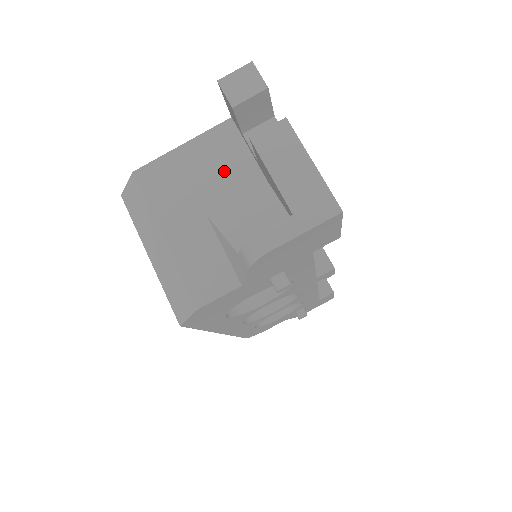
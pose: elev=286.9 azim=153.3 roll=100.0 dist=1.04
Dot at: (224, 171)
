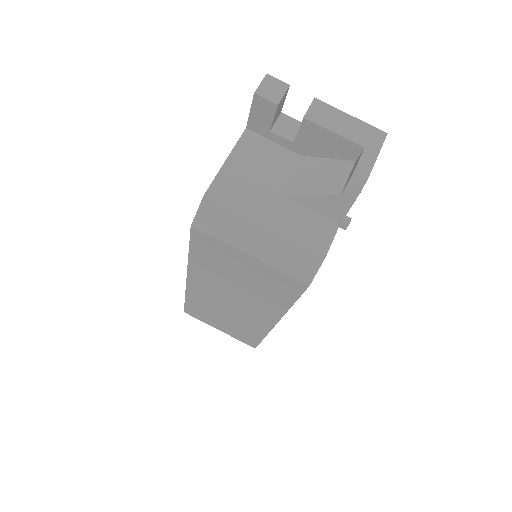
Dot at: (270, 163)
